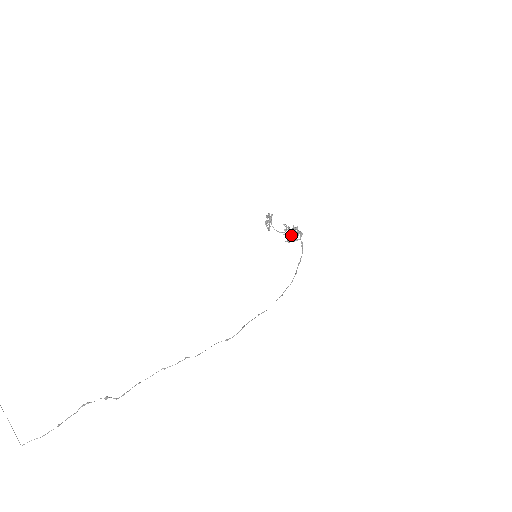
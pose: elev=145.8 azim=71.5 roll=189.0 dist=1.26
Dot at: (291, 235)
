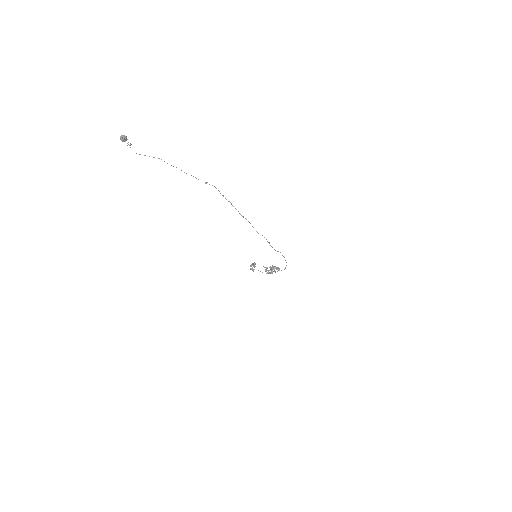
Dot at: occluded
